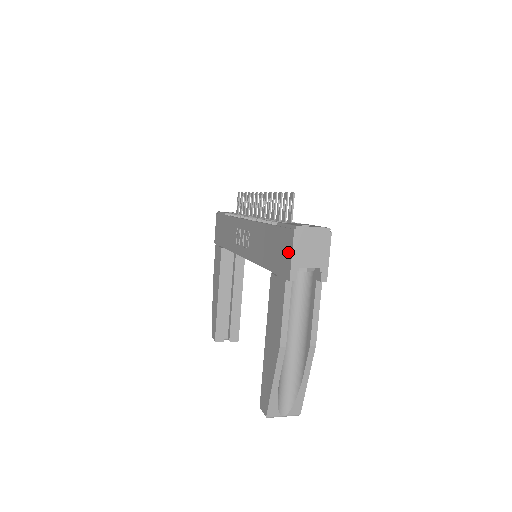
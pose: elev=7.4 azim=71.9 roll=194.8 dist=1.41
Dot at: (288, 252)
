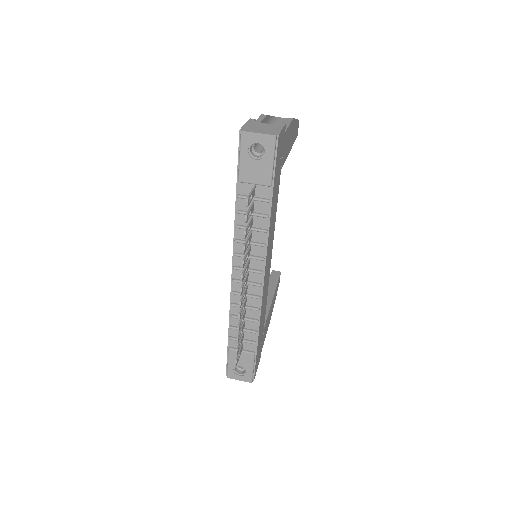
Dot at: occluded
